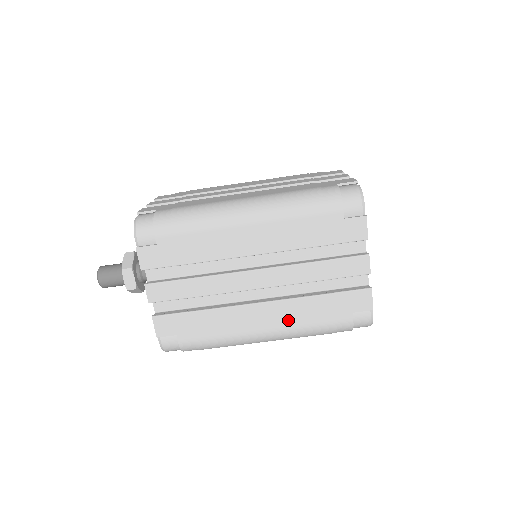
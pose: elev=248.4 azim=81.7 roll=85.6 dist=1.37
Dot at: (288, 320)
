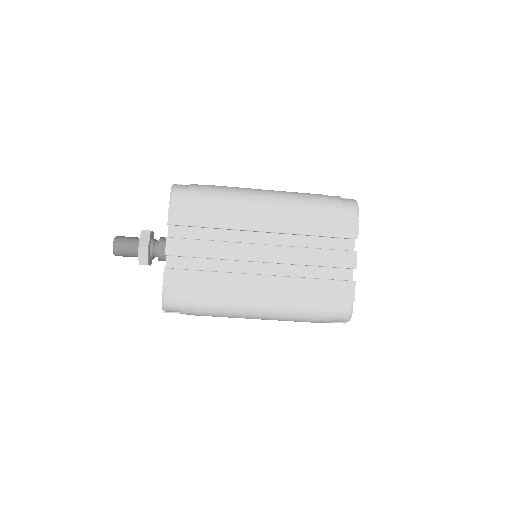
Dot at: occluded
